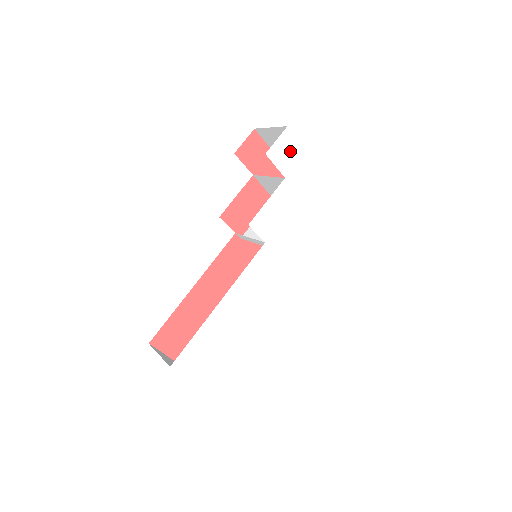
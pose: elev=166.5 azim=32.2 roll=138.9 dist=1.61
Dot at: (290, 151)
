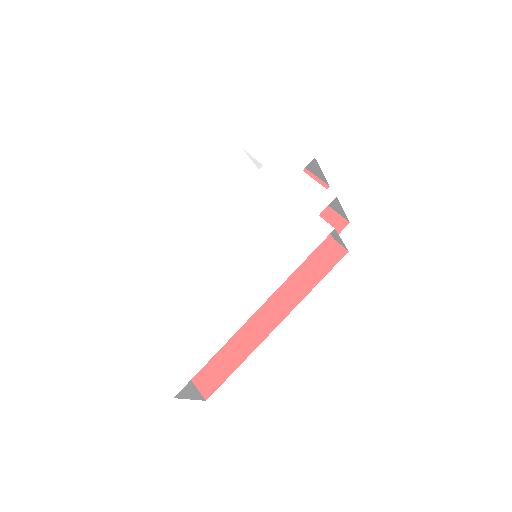
Dot at: (270, 142)
